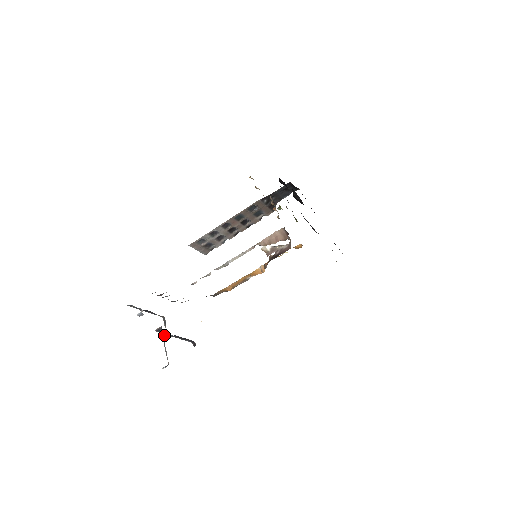
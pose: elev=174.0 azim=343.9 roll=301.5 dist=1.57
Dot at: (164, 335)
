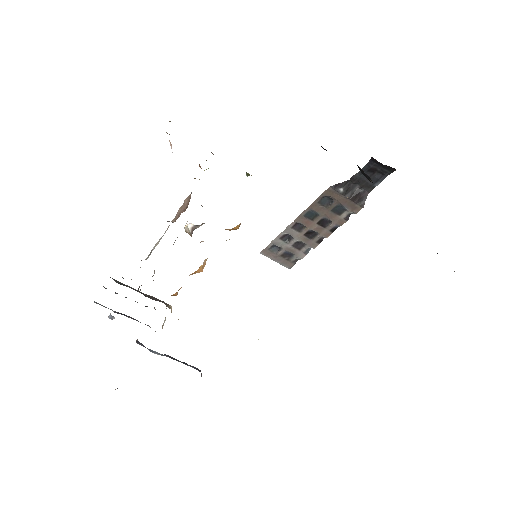
Dot at: (149, 350)
